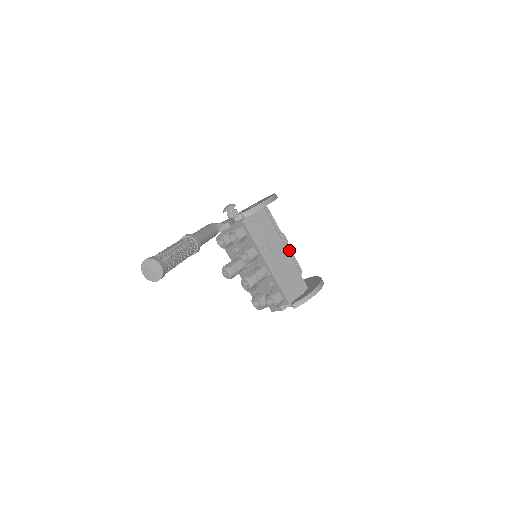
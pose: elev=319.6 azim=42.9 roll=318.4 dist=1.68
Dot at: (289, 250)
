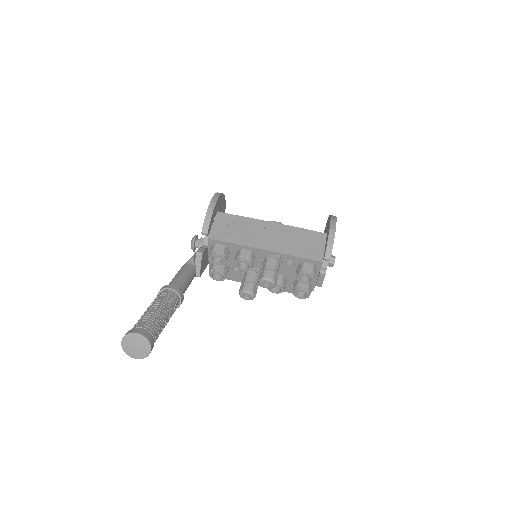
Dot at: occluded
